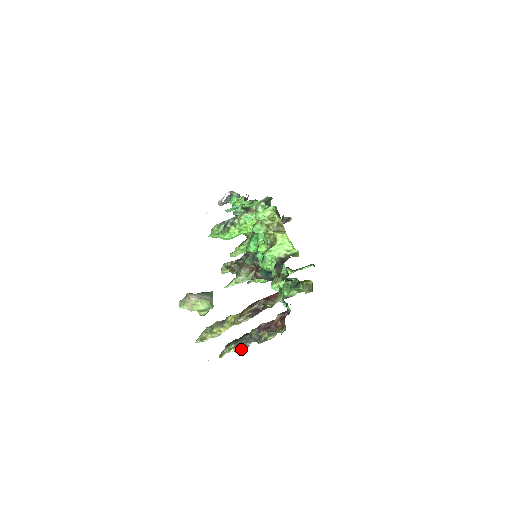
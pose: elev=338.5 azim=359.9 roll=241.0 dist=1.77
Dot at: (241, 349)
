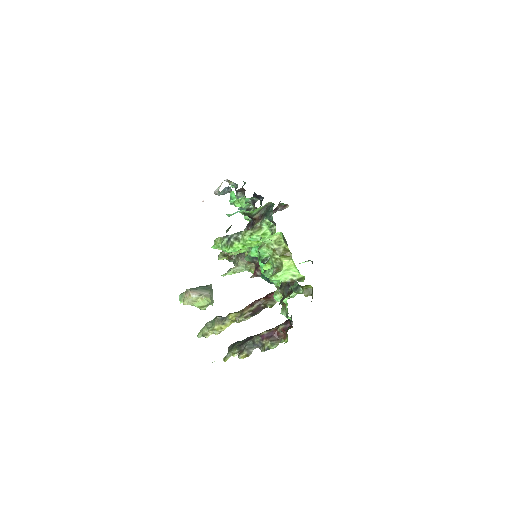
Dot at: (245, 355)
